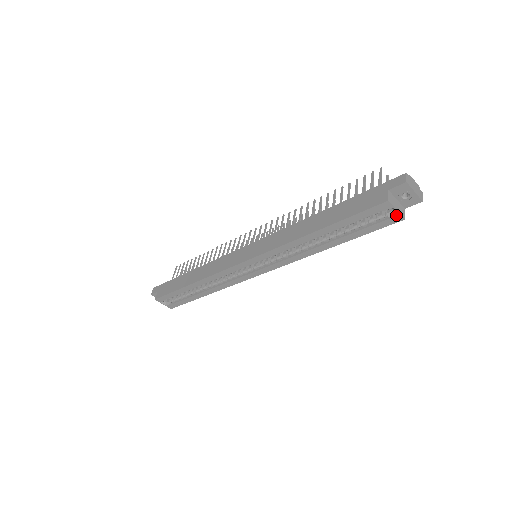
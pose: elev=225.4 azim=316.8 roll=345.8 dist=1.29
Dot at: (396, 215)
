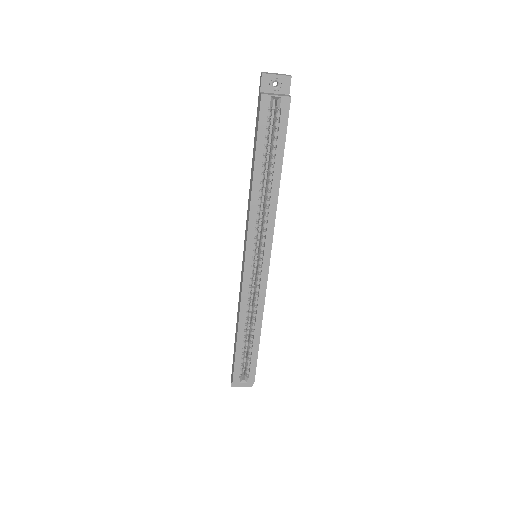
Dot at: (281, 100)
